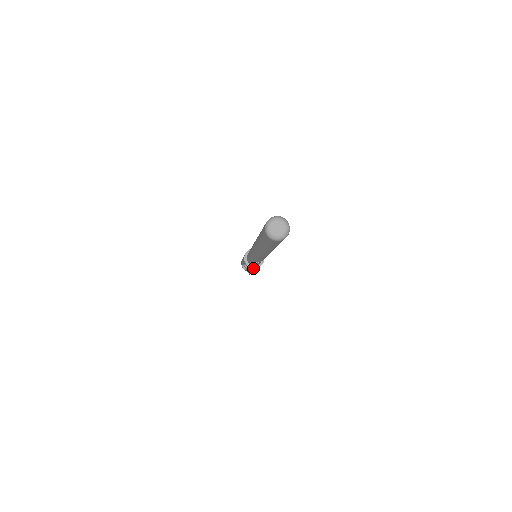
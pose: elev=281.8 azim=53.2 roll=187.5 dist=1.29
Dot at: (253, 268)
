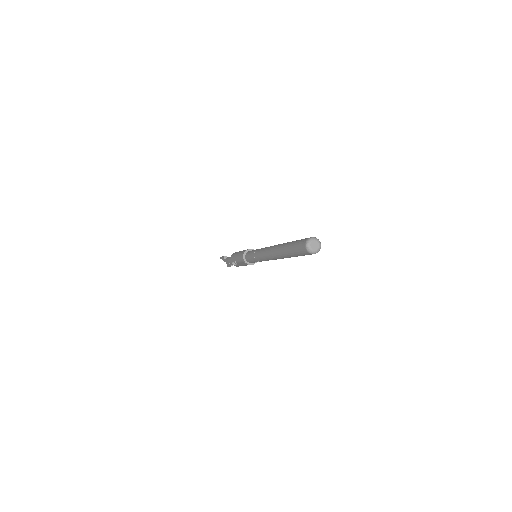
Dot at: occluded
